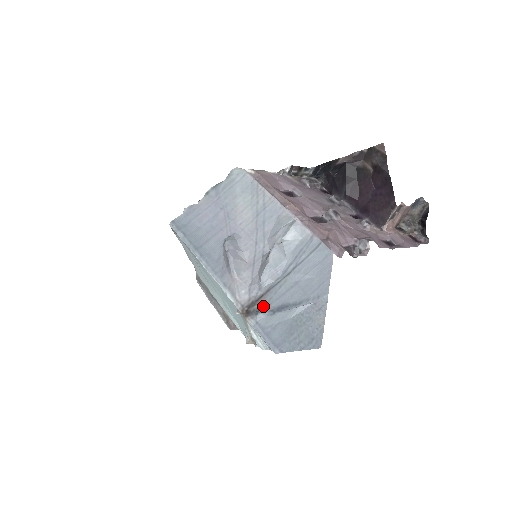
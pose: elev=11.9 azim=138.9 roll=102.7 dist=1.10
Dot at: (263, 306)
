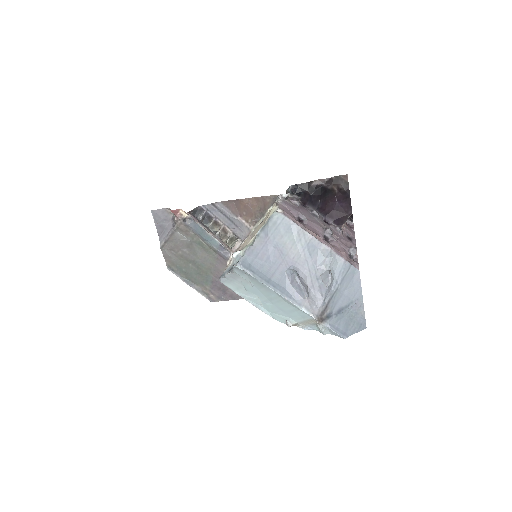
Dot at: (329, 313)
